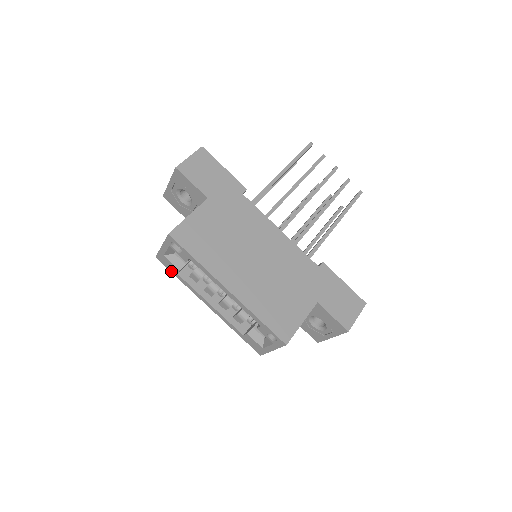
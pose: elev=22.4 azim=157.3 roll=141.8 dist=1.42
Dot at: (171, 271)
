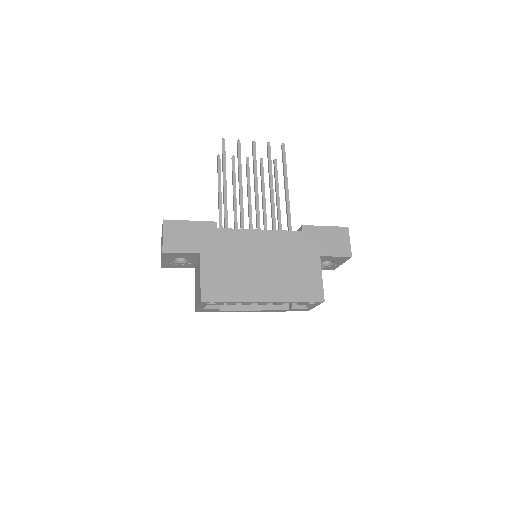
Dot at: occluded
